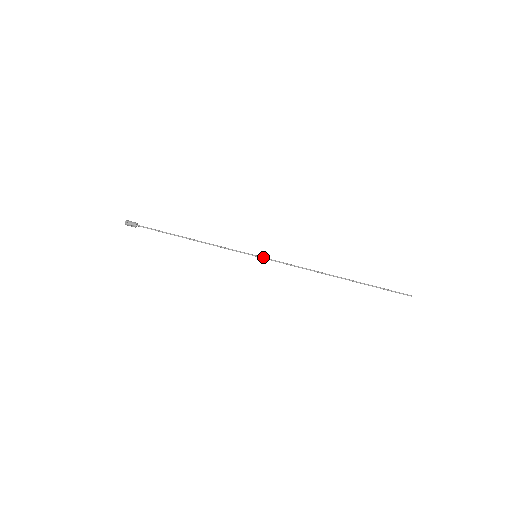
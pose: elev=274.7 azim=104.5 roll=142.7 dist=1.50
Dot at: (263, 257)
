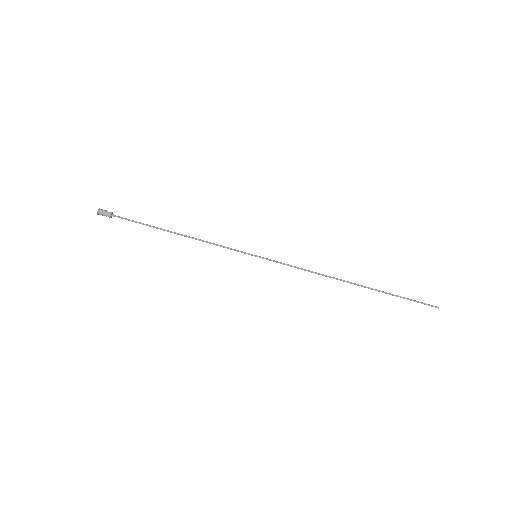
Dot at: (264, 258)
